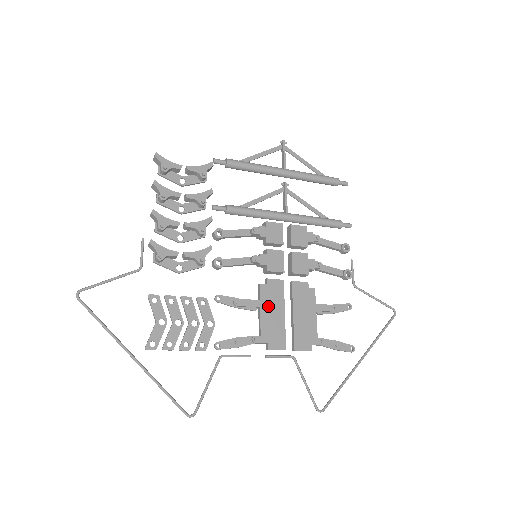
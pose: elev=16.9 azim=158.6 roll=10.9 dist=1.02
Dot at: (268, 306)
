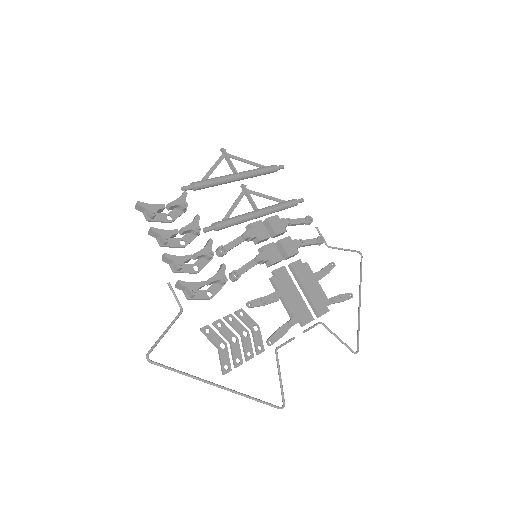
Dot at: (286, 292)
